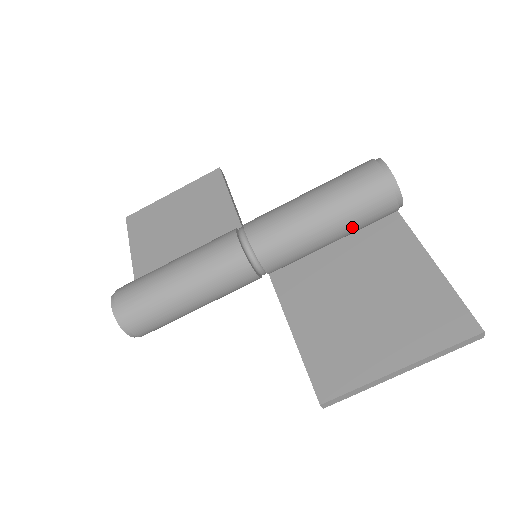
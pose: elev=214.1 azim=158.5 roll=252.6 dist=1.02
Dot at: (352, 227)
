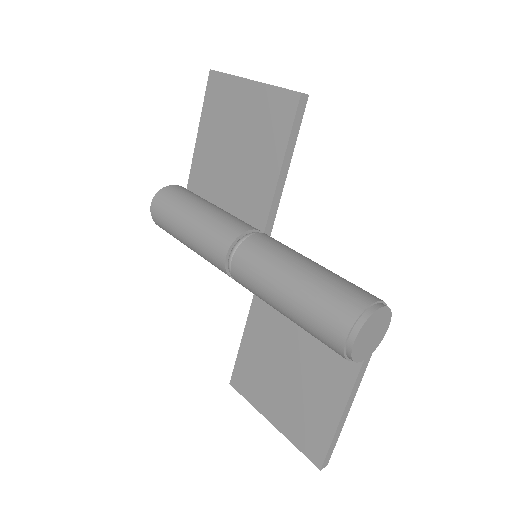
Dot at: occluded
